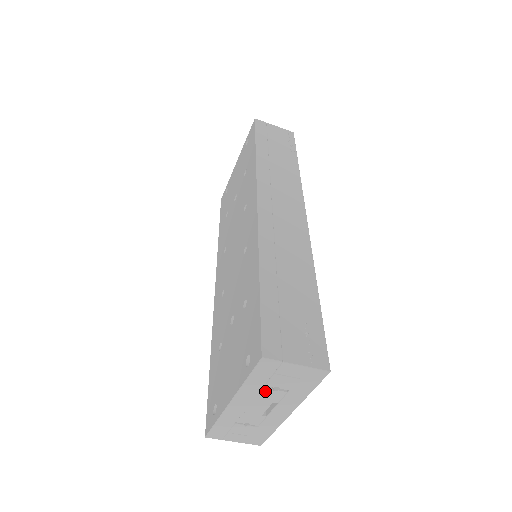
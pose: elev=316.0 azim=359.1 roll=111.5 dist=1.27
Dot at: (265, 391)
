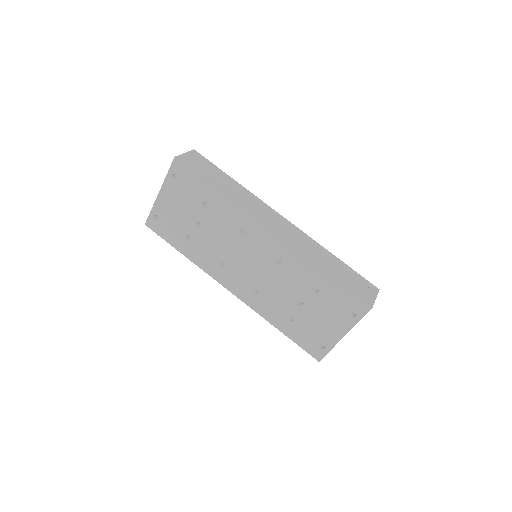
Dot at: occluded
